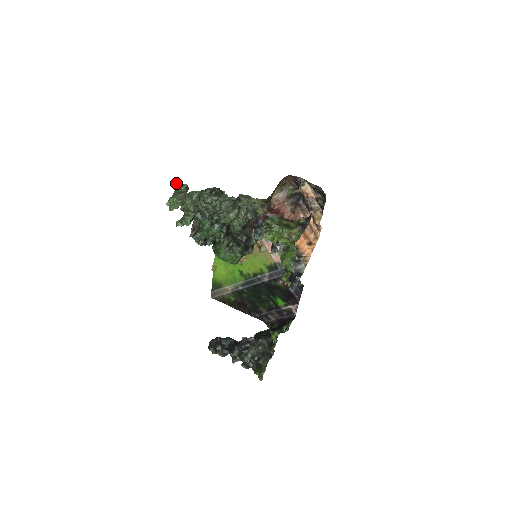
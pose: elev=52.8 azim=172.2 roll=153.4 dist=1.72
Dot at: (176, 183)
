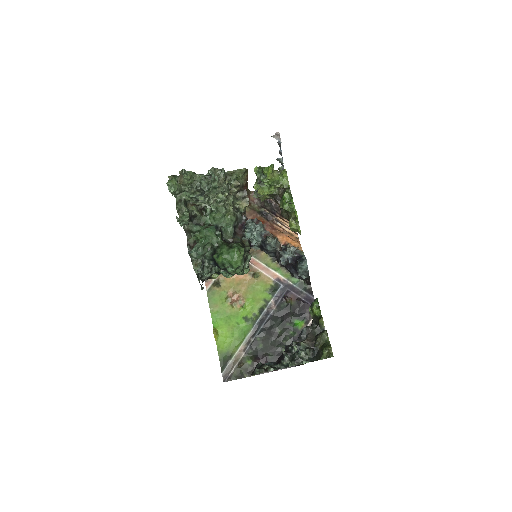
Dot at: (169, 176)
